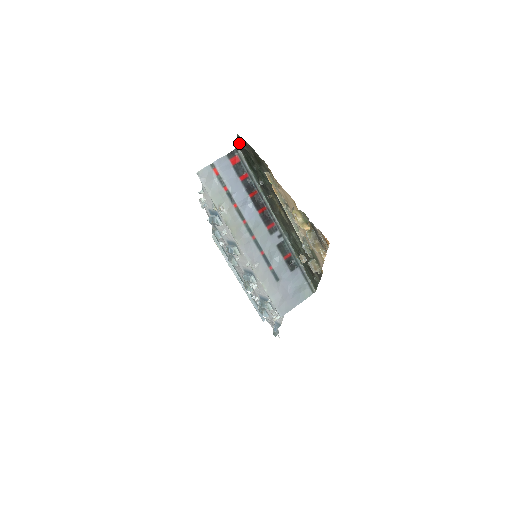
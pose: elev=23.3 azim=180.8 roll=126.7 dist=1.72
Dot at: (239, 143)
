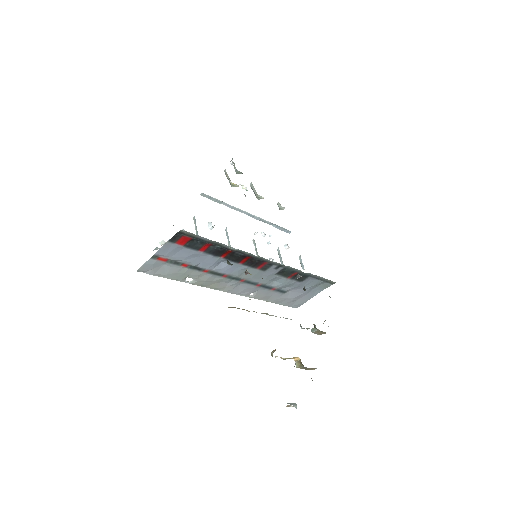
Dot at: occluded
